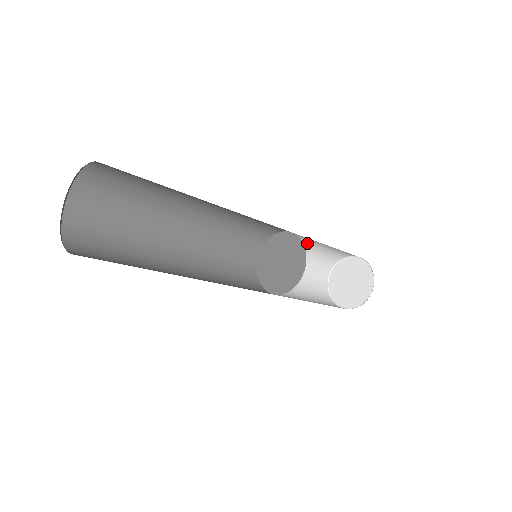
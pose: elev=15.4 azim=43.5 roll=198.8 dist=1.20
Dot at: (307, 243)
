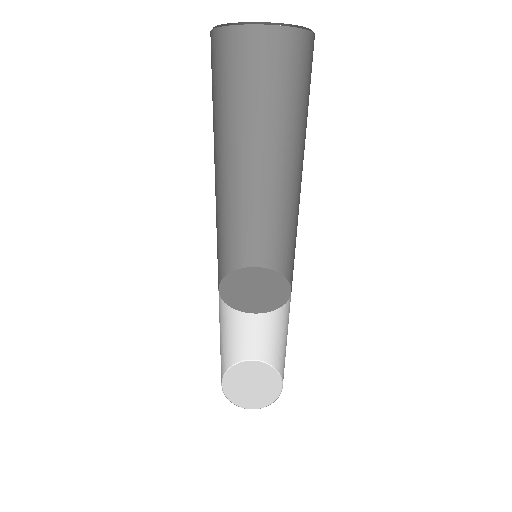
Dot at: occluded
